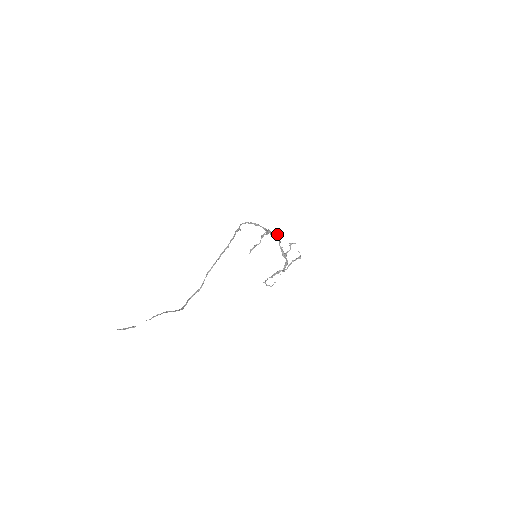
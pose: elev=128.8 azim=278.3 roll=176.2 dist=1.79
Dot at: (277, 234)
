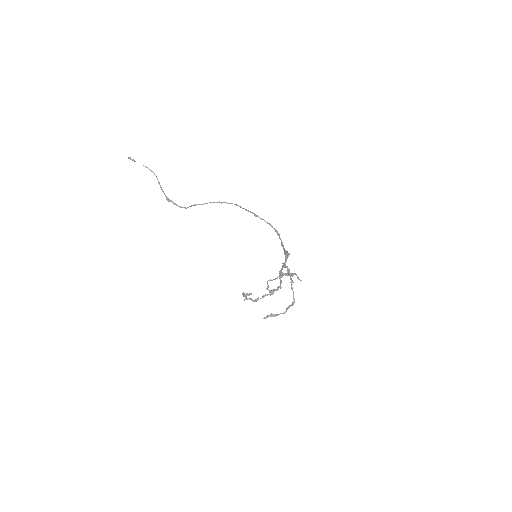
Dot at: (289, 253)
